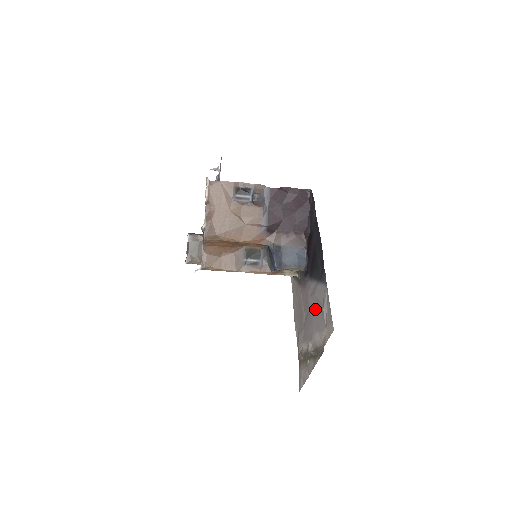
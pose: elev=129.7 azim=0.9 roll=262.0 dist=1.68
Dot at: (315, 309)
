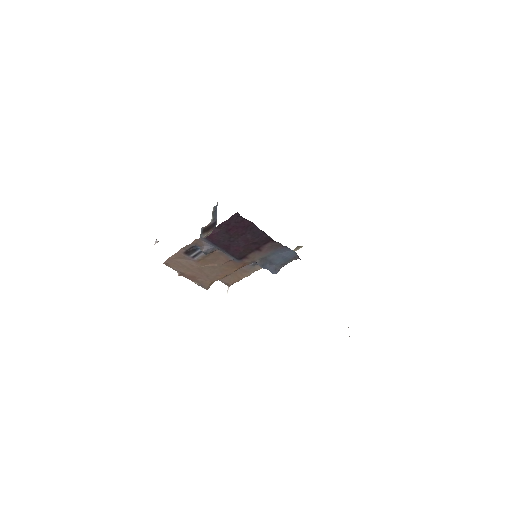
Dot at: occluded
